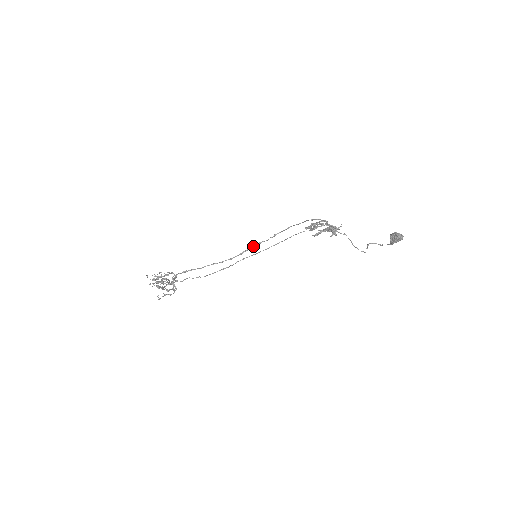
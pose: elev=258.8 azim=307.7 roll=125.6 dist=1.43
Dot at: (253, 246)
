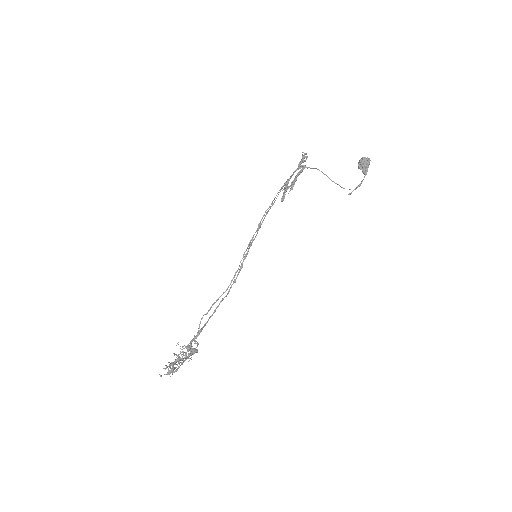
Dot at: (247, 251)
